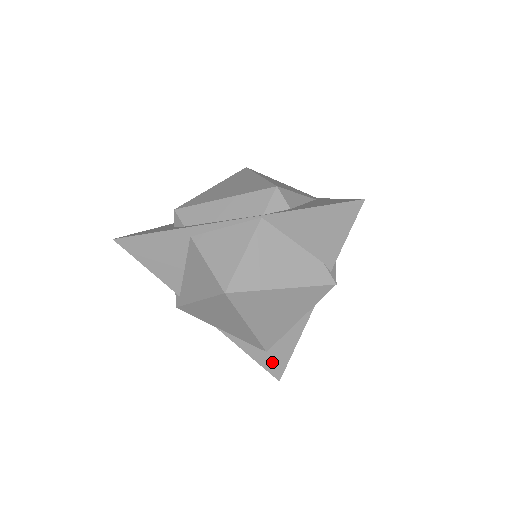
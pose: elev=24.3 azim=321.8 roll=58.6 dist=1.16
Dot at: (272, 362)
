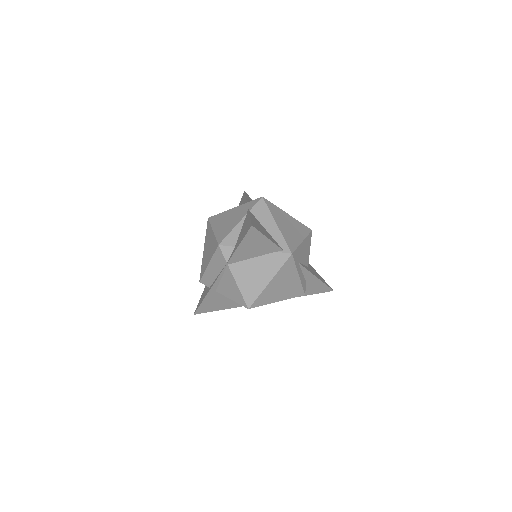
Dot at: (318, 289)
